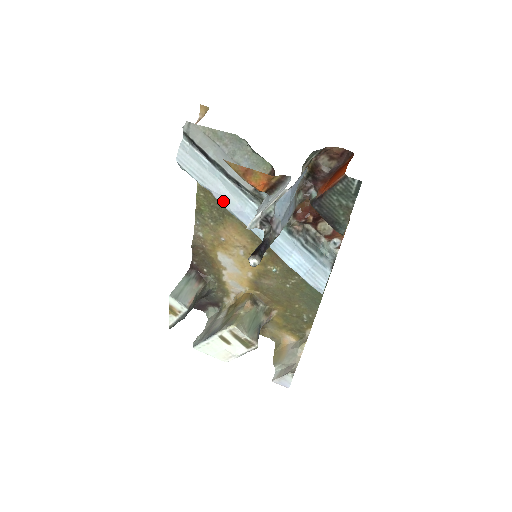
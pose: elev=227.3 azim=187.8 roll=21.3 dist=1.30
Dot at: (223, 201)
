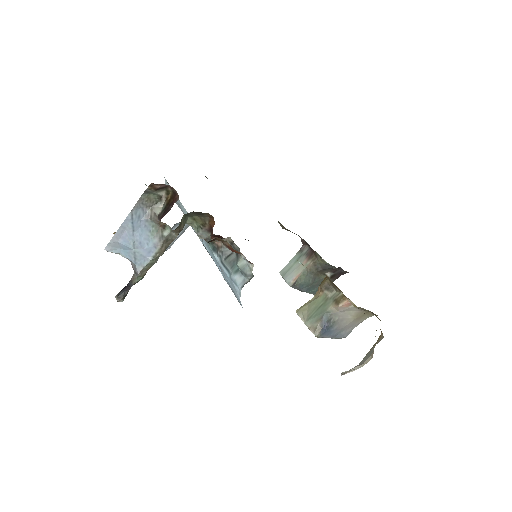
Dot at: occluded
